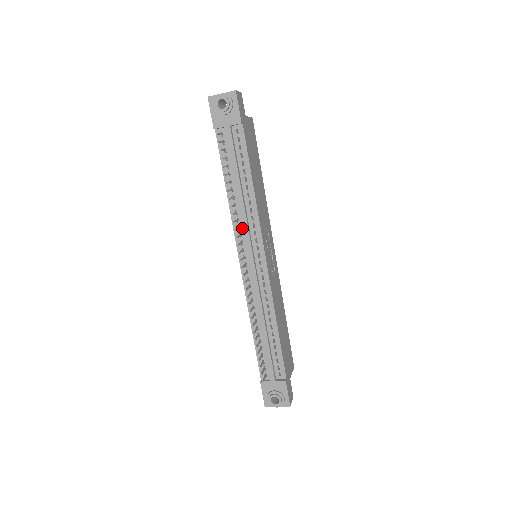
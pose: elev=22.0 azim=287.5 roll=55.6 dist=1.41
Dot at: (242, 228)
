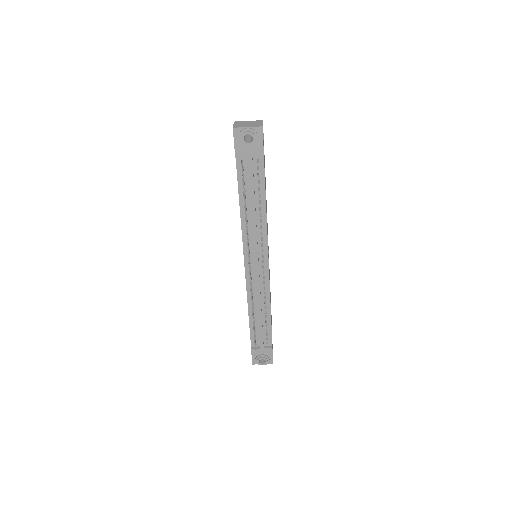
Dot at: (251, 240)
